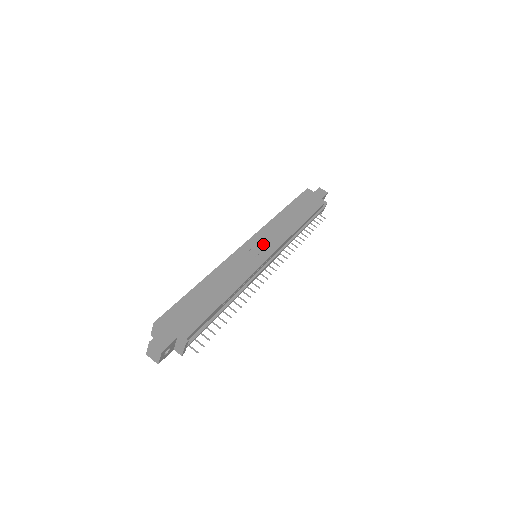
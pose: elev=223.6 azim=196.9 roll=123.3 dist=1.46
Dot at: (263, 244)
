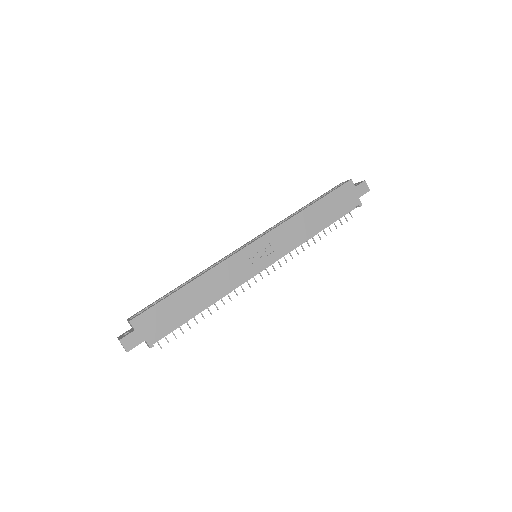
Dot at: (267, 250)
